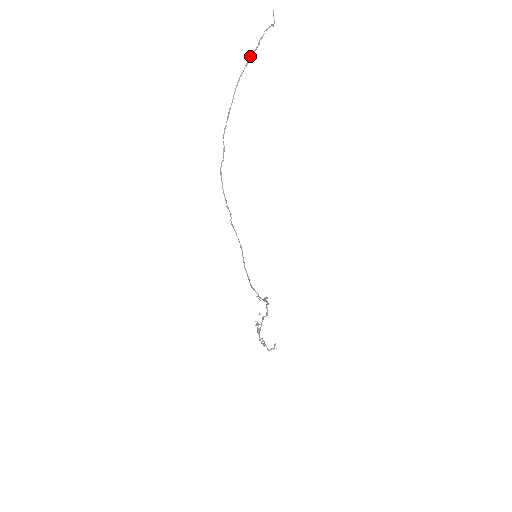
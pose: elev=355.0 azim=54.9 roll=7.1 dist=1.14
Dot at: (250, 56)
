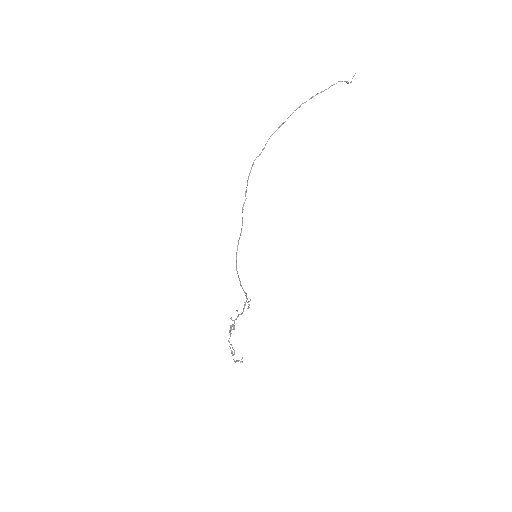
Dot at: (317, 93)
